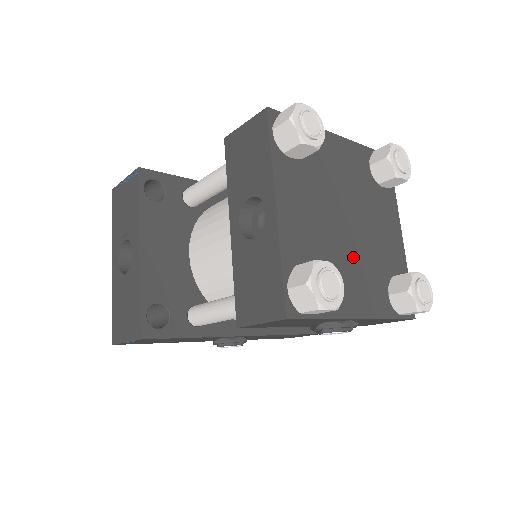
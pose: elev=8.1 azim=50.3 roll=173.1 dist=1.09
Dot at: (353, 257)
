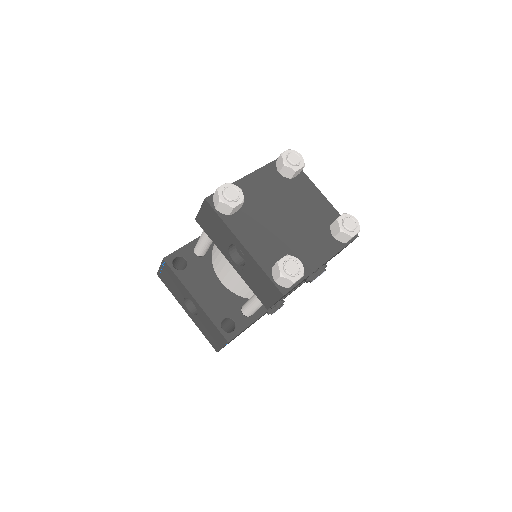
Dot at: (300, 235)
